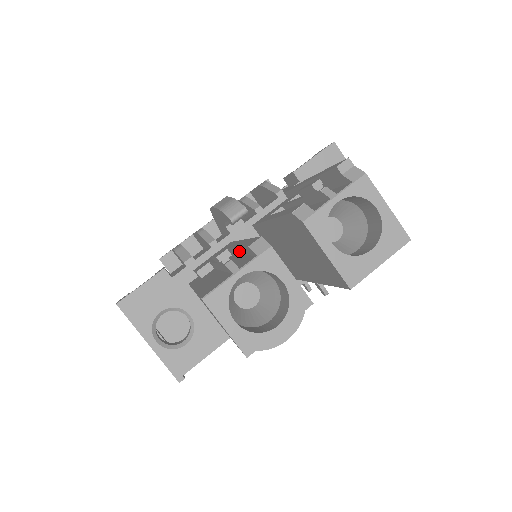
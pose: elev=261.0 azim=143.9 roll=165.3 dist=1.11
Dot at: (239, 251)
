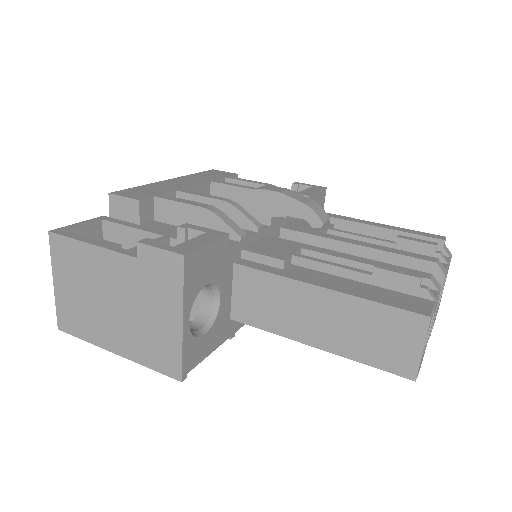
Dot at: (365, 268)
